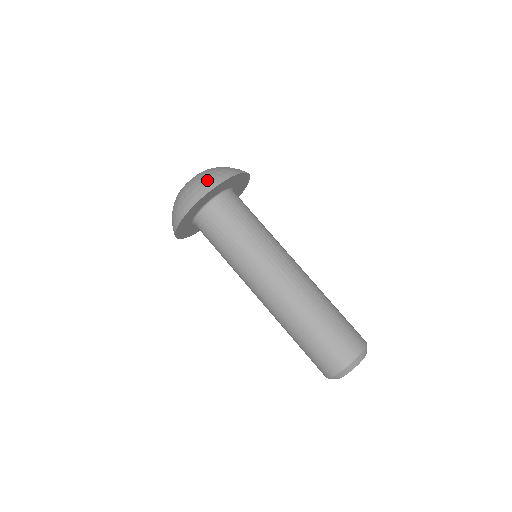
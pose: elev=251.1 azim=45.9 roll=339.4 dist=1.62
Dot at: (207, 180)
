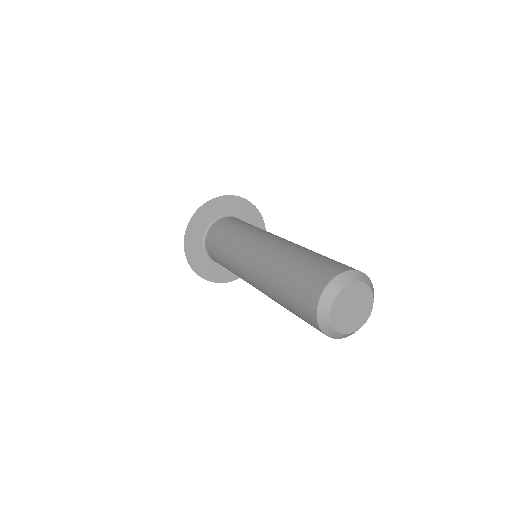
Dot at: occluded
